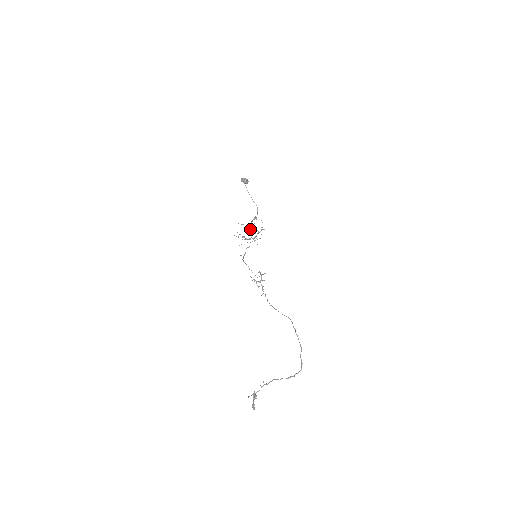
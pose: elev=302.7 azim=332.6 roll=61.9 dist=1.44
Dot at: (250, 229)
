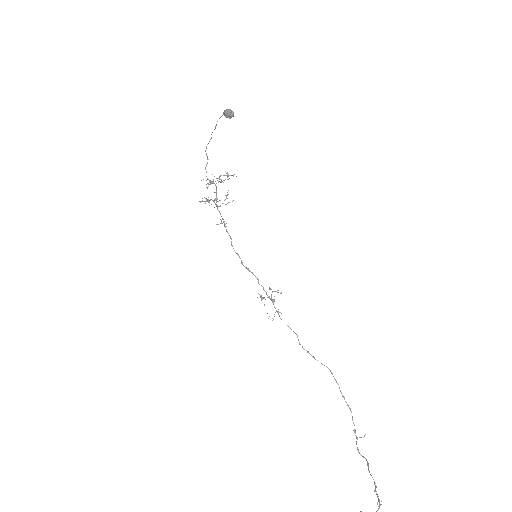
Dot at: occluded
